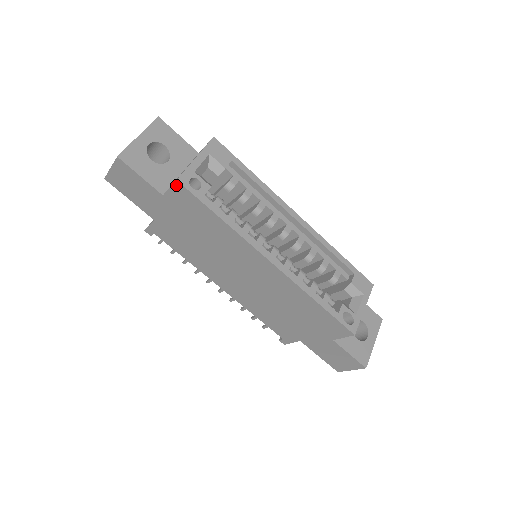
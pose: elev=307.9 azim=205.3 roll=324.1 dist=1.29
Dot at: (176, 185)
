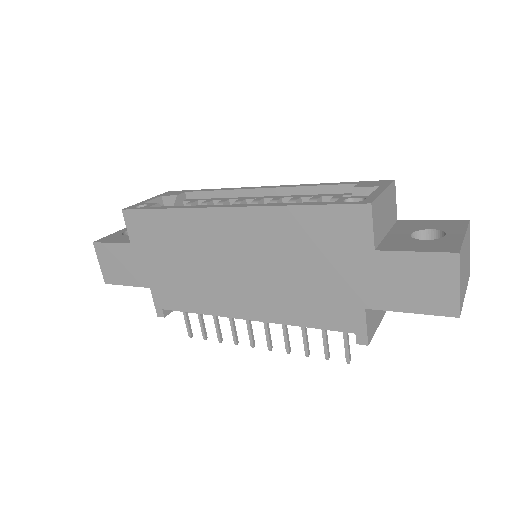
Dot at: (125, 216)
